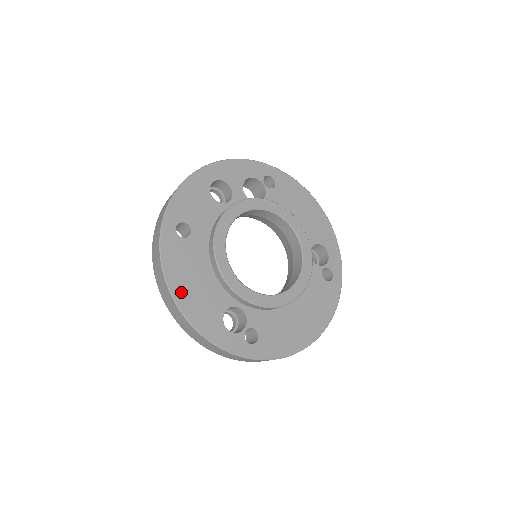
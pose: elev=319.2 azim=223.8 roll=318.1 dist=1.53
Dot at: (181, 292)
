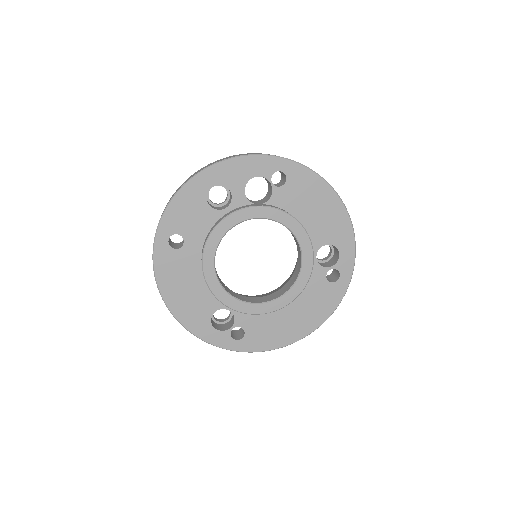
Dot at: (172, 298)
